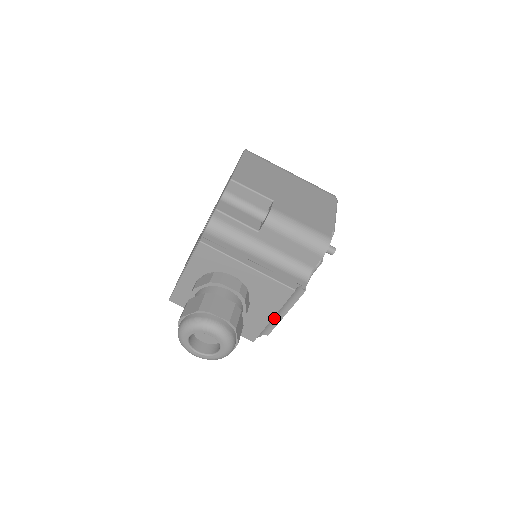
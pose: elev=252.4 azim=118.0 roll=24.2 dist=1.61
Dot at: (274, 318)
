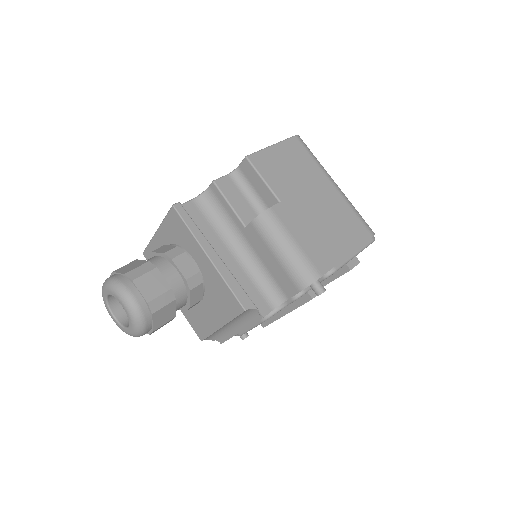
Dot at: (228, 329)
